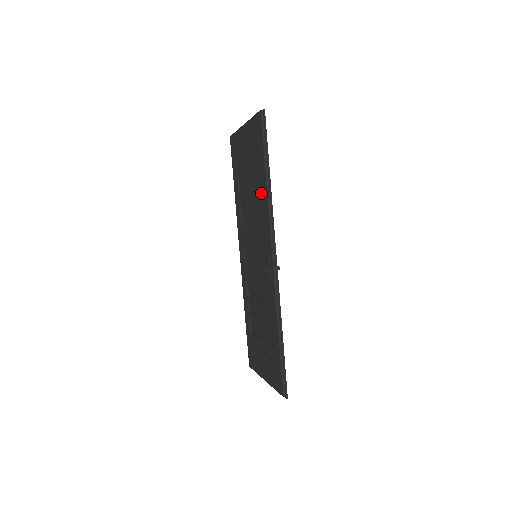
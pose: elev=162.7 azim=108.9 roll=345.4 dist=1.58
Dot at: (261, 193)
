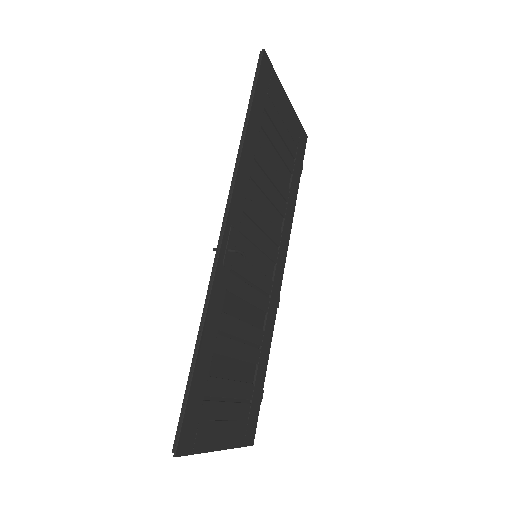
Dot at: occluded
